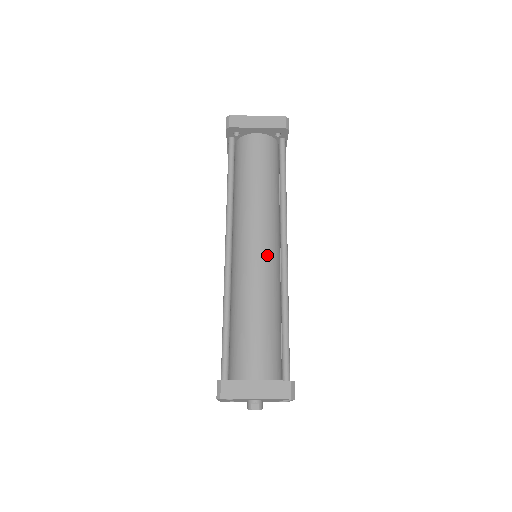
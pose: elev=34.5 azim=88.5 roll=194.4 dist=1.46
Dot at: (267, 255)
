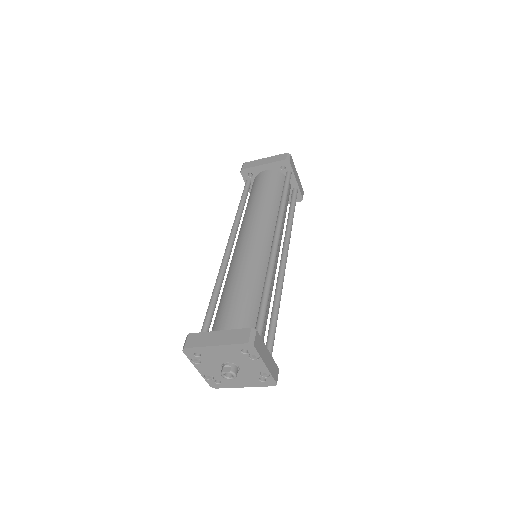
Dot at: (256, 244)
